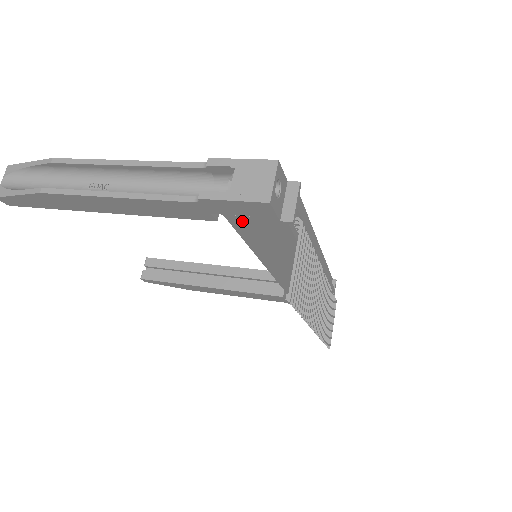
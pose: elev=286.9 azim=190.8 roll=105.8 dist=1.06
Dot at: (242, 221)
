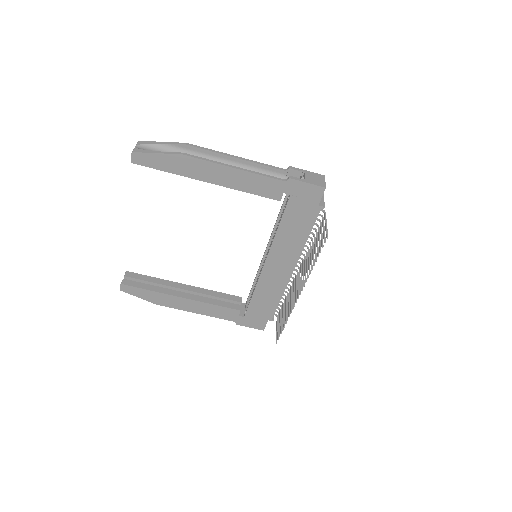
Dot at: (296, 203)
